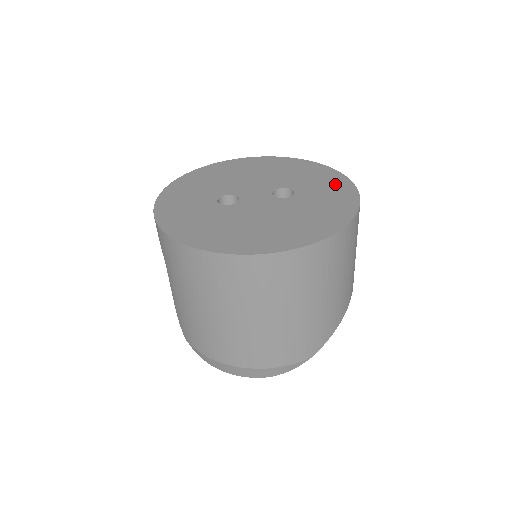
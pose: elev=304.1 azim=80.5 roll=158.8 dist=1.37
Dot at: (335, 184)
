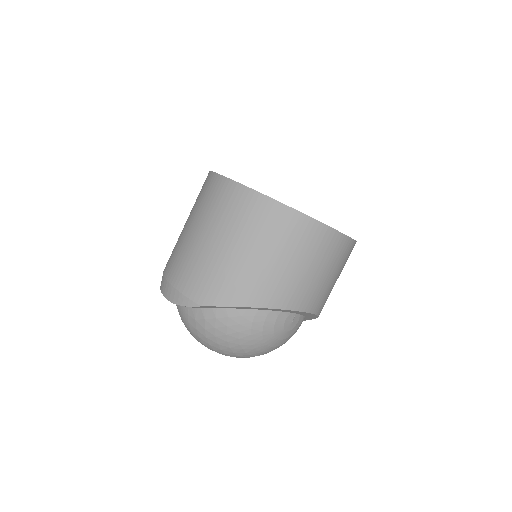
Dot at: occluded
